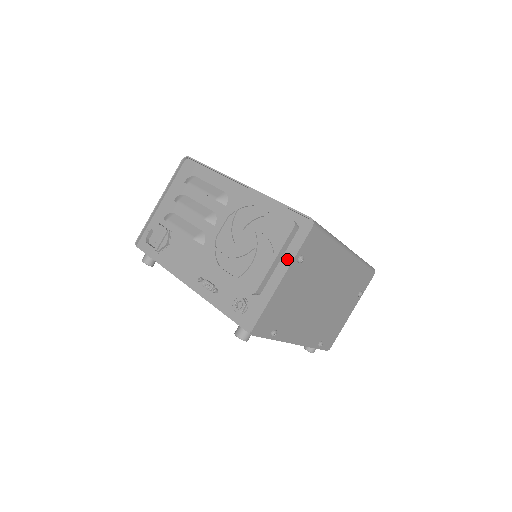
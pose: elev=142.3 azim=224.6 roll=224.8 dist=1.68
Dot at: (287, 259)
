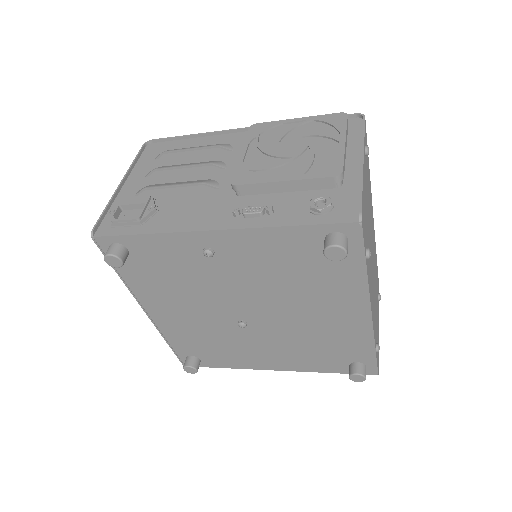
Dot at: (353, 149)
